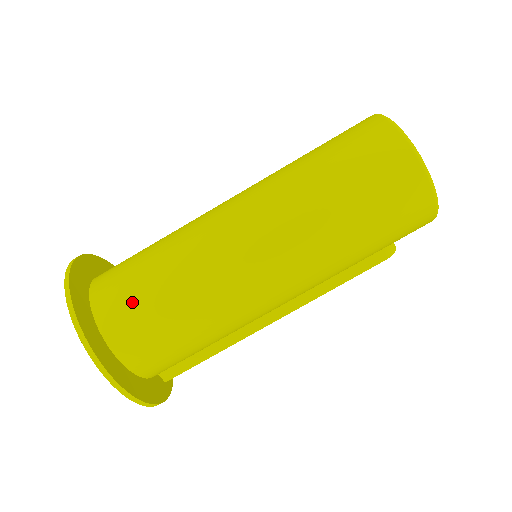
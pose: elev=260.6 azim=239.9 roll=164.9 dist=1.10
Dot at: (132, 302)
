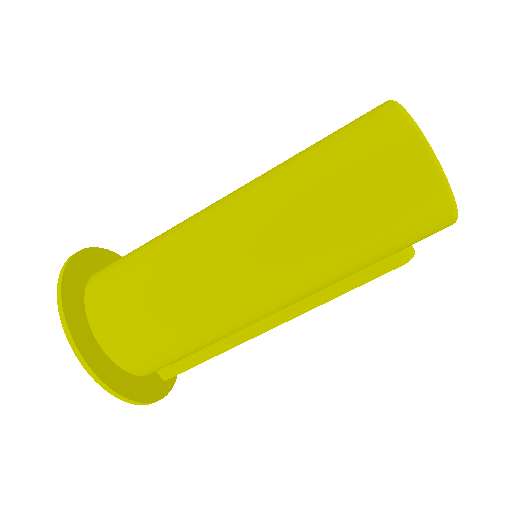
Dot at: (120, 298)
